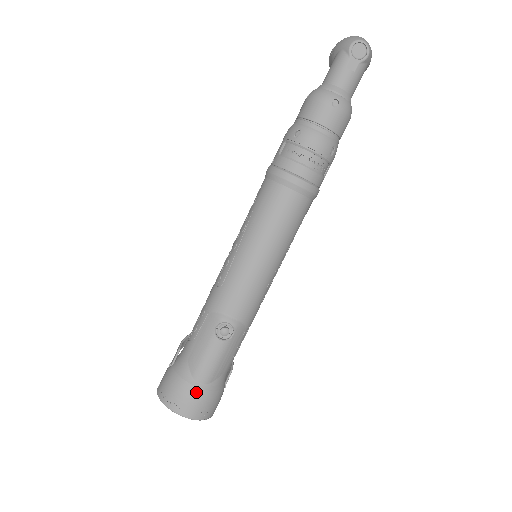
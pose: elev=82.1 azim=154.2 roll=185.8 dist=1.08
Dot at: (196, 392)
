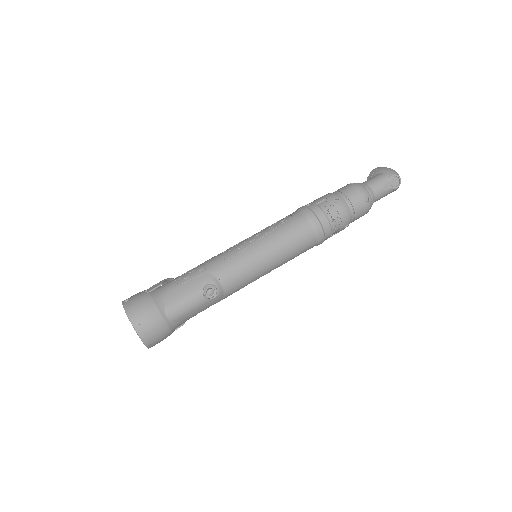
Dot at: (161, 322)
